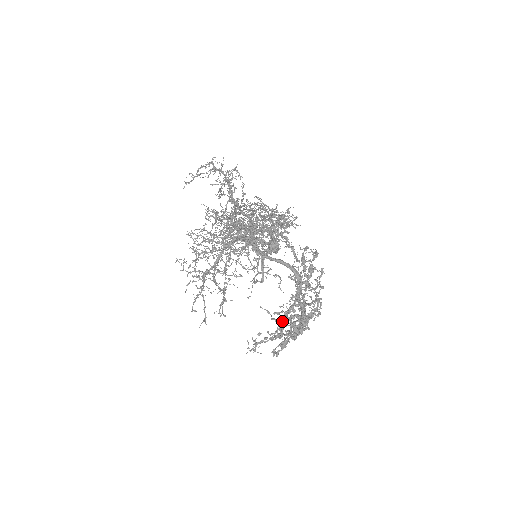
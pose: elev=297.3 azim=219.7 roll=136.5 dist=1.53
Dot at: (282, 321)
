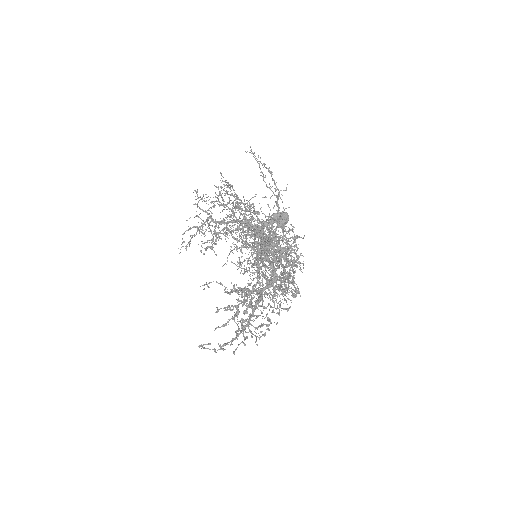
Dot at: (239, 296)
